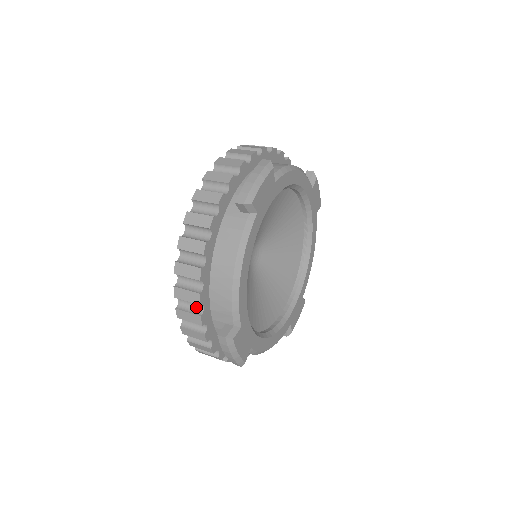
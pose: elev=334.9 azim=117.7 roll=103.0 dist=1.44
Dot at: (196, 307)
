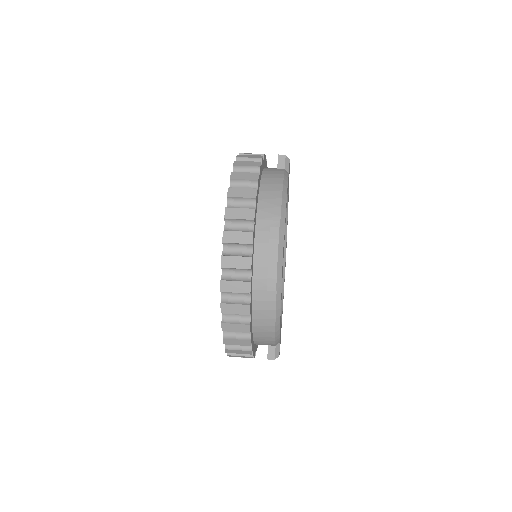
Dot at: occluded
